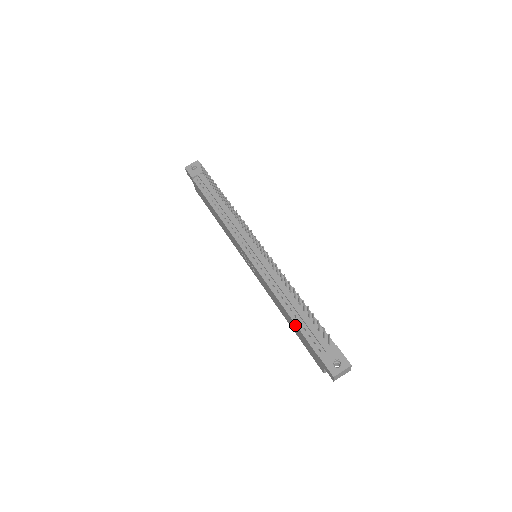
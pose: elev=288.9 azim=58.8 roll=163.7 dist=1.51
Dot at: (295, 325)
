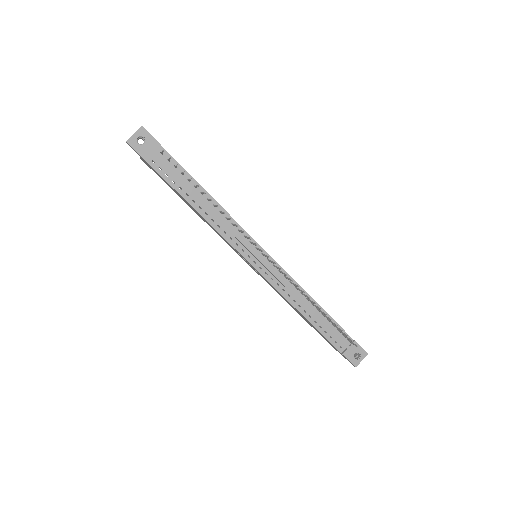
Dot at: (315, 328)
